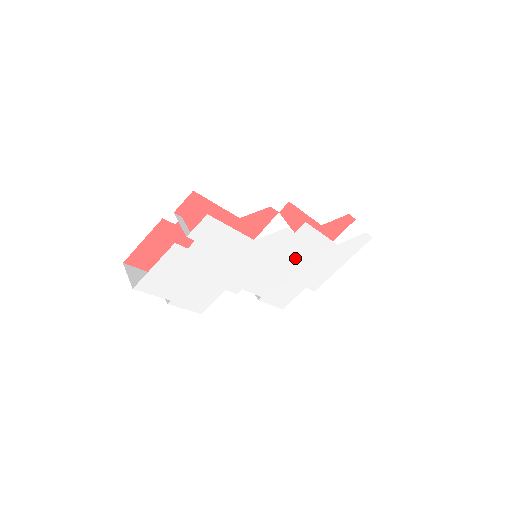
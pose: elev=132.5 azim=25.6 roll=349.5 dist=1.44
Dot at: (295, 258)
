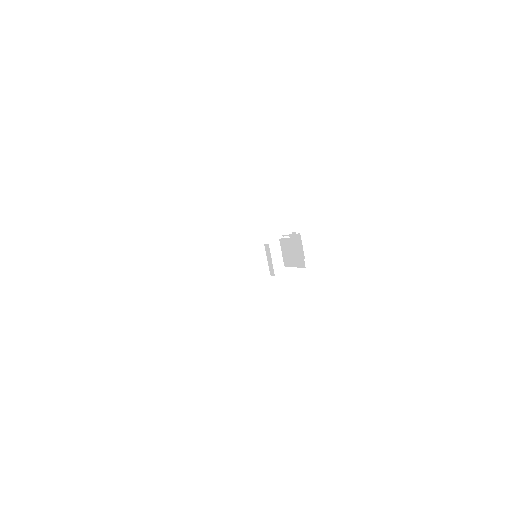
Dot at: occluded
